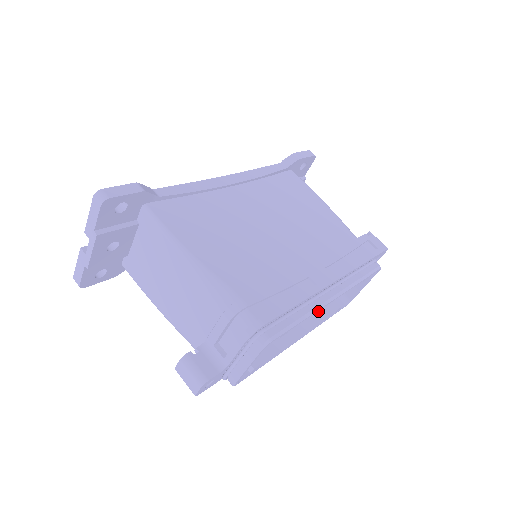
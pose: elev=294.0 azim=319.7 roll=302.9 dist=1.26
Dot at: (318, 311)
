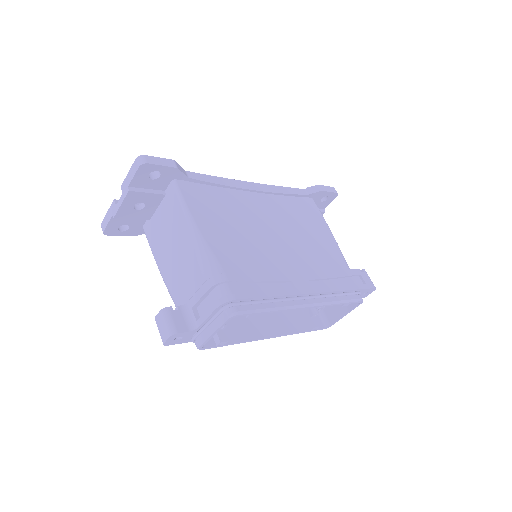
Dot at: (297, 323)
